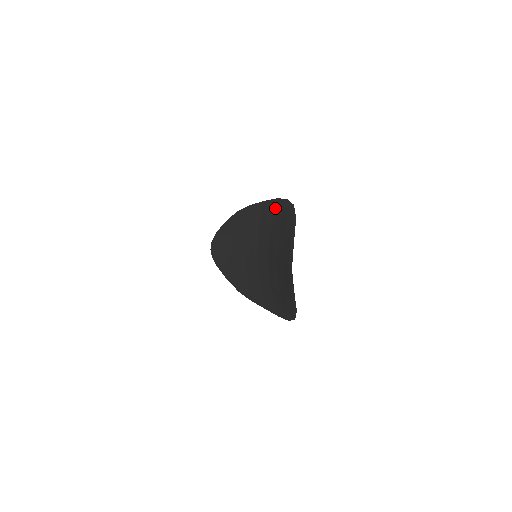
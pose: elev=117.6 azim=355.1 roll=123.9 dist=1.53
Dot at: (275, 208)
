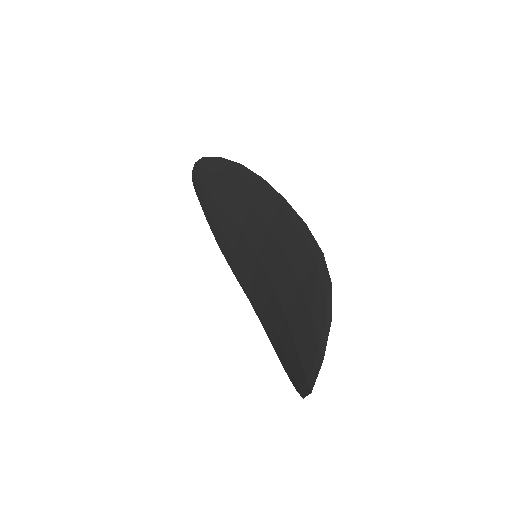
Dot at: (301, 238)
